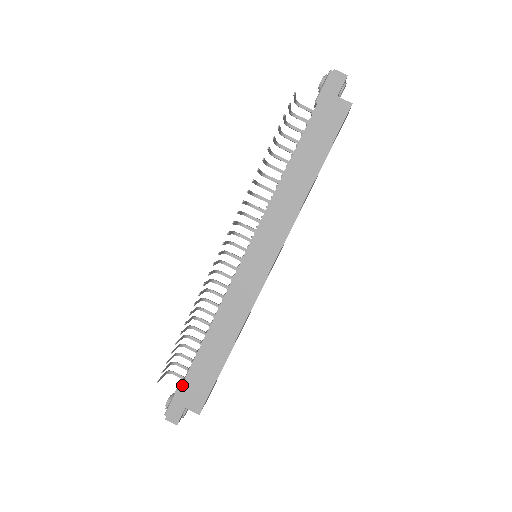
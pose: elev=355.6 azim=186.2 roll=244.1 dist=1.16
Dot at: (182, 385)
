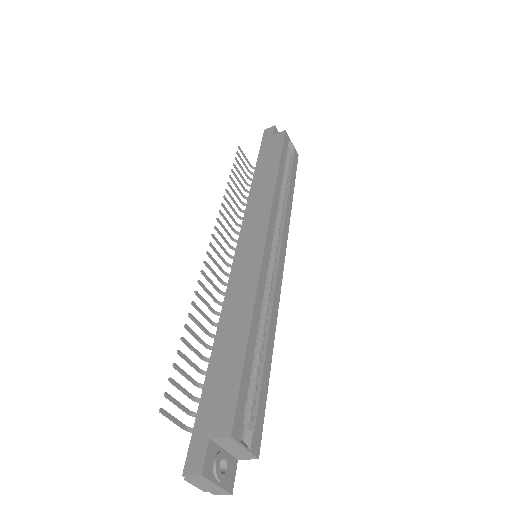
Dot at: (199, 408)
